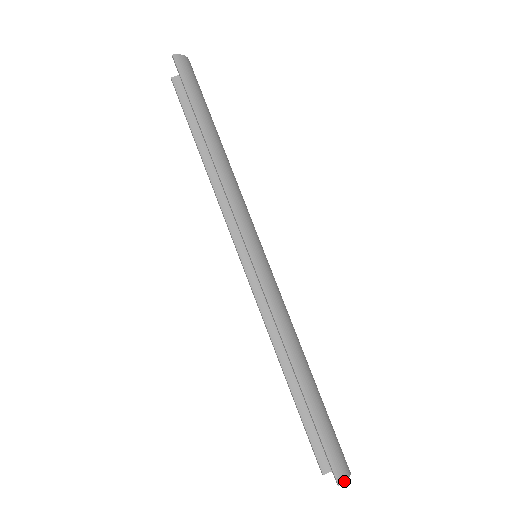
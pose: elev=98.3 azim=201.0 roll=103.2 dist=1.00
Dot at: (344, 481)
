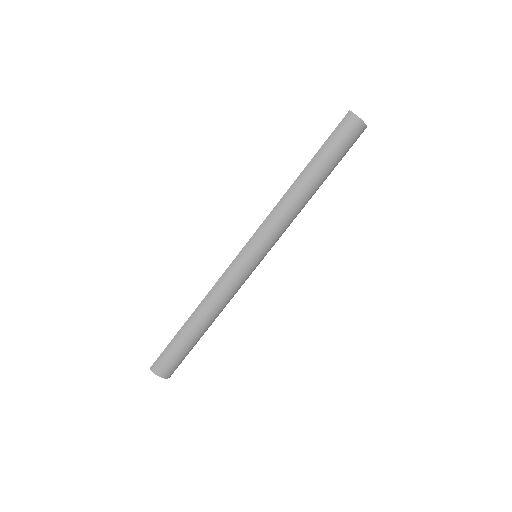
Dot at: (153, 372)
